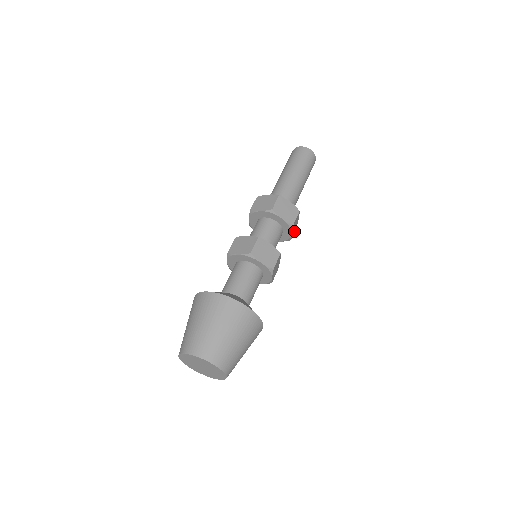
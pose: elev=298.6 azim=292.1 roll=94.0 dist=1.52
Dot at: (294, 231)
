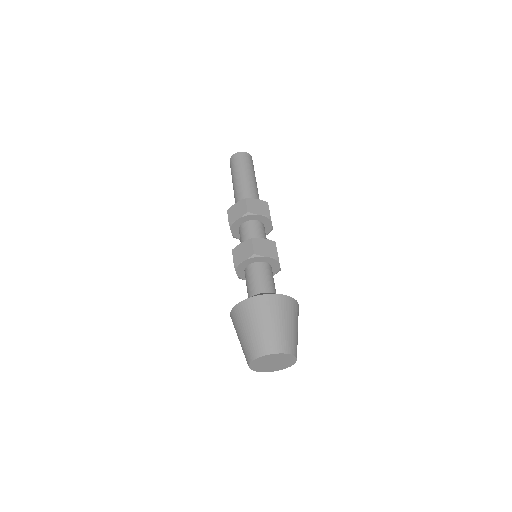
Dot at: occluded
